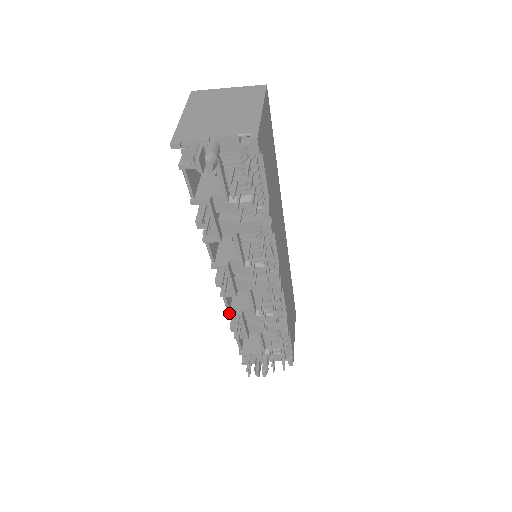
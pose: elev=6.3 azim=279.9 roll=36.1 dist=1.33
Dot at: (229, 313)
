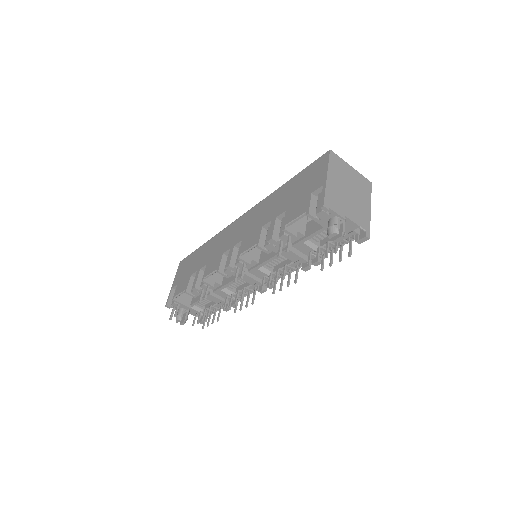
Dot at: (205, 280)
